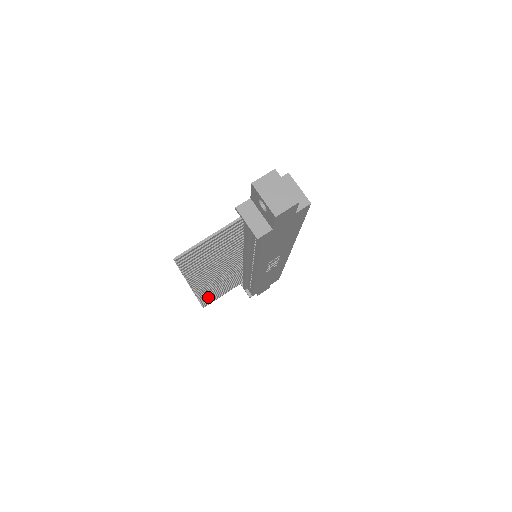
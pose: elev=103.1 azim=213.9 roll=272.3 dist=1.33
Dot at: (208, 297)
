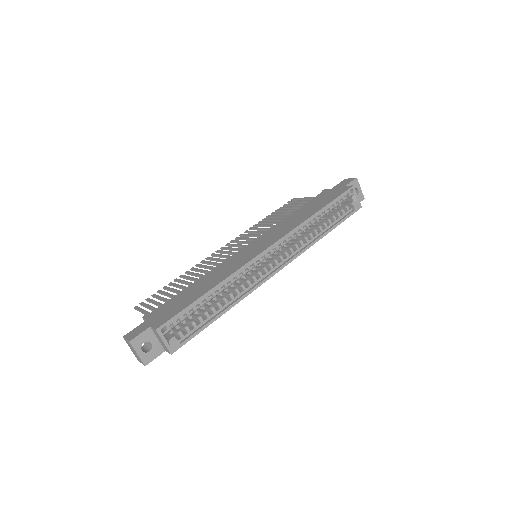
Dot at: (275, 214)
